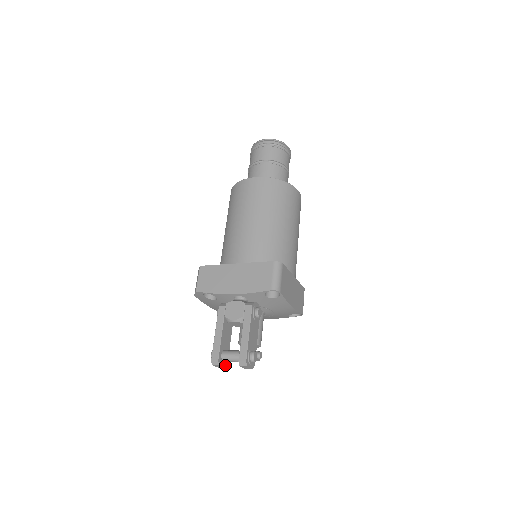
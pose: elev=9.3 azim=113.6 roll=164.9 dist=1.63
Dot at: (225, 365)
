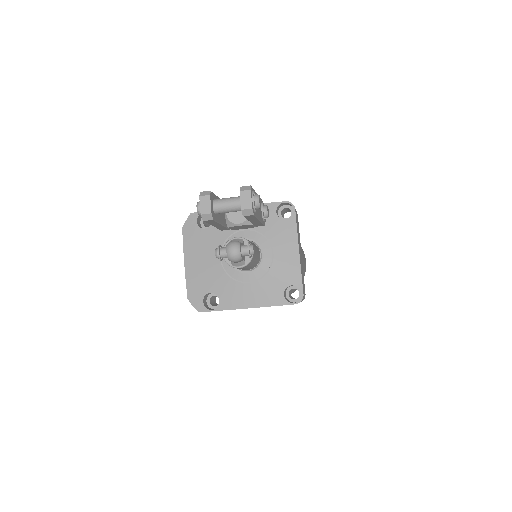
Dot at: (212, 212)
